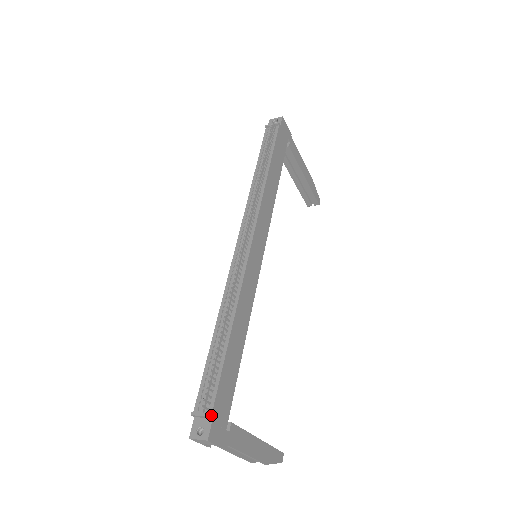
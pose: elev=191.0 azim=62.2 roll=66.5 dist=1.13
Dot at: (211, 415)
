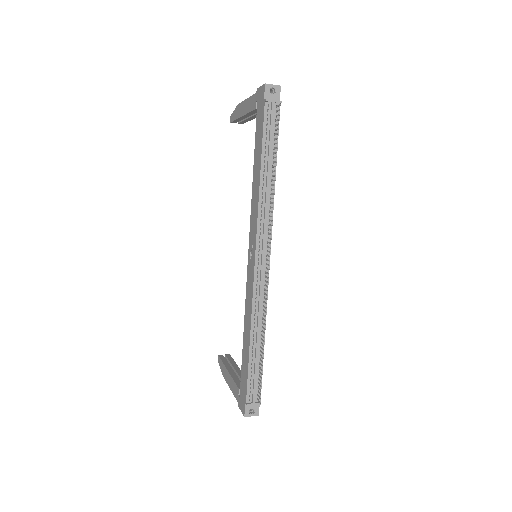
Dot at: occluded
